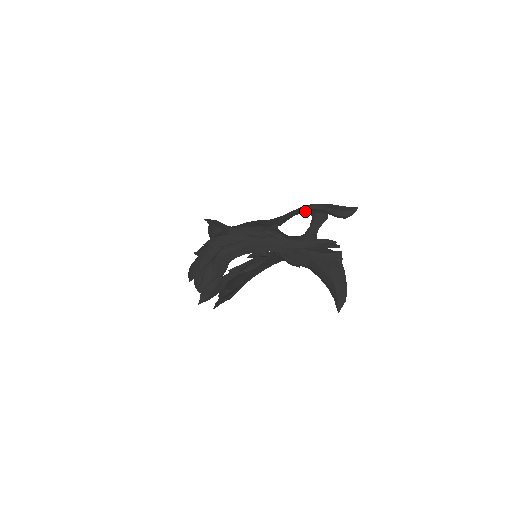
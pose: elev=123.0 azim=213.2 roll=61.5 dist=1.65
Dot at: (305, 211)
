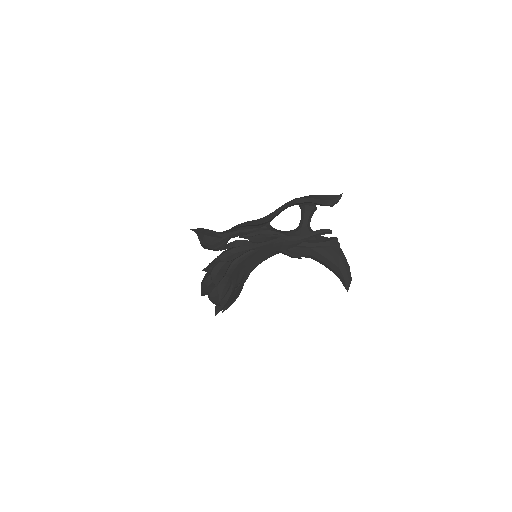
Dot at: (293, 205)
